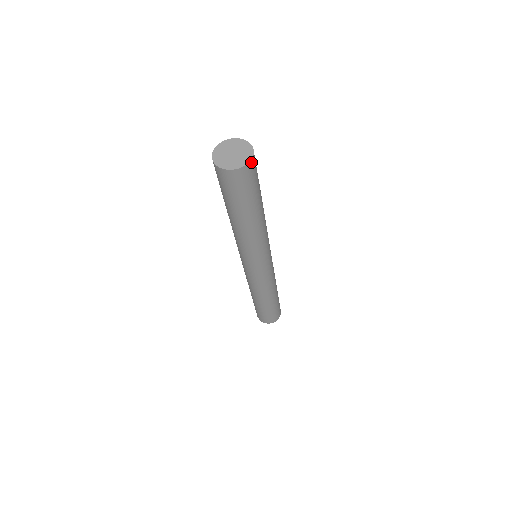
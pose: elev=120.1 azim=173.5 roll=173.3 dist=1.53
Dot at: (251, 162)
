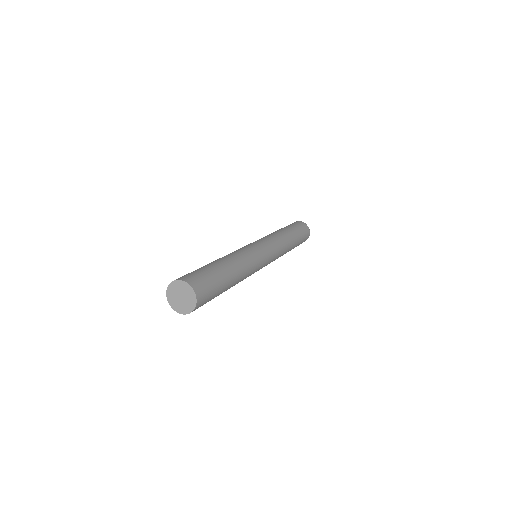
Dot at: (198, 300)
